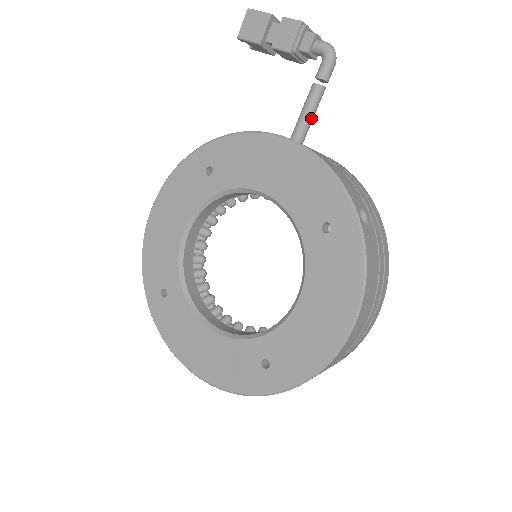
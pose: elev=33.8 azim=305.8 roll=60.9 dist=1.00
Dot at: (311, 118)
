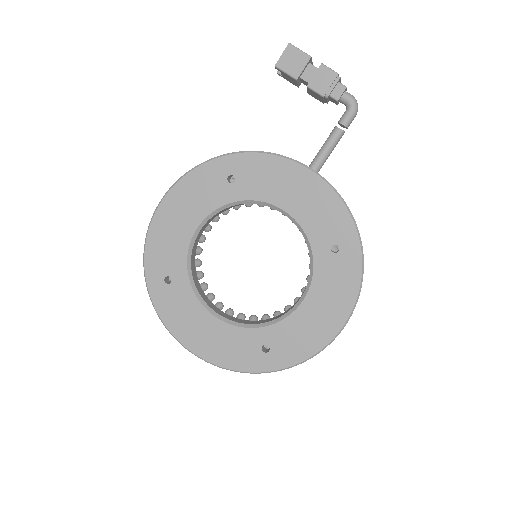
Dot at: (329, 155)
